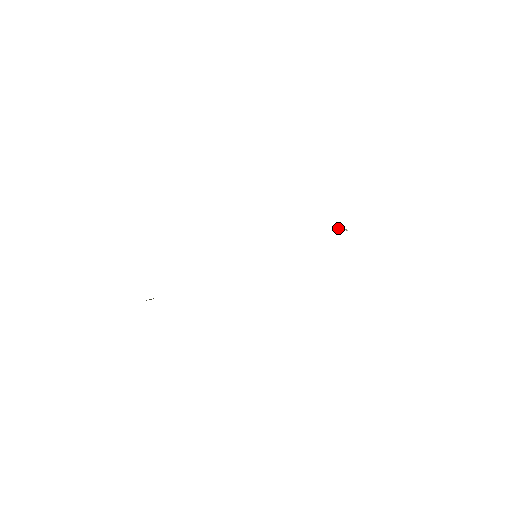
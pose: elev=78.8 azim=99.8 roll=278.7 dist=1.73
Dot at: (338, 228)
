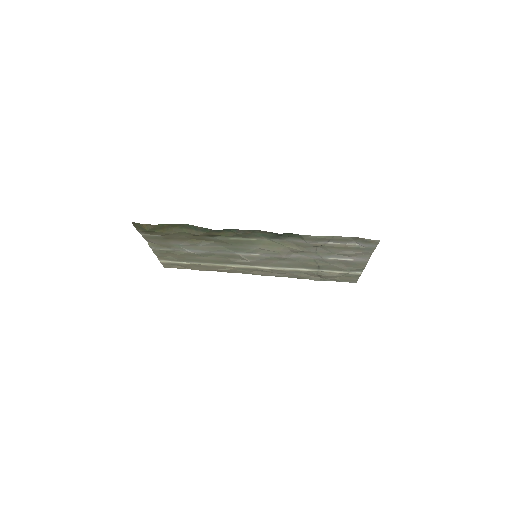
Dot at: (341, 276)
